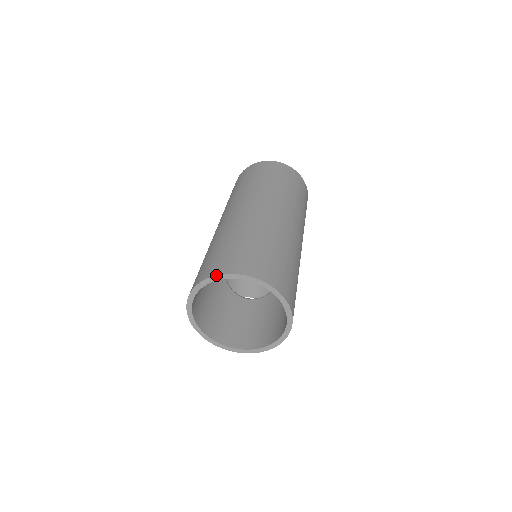
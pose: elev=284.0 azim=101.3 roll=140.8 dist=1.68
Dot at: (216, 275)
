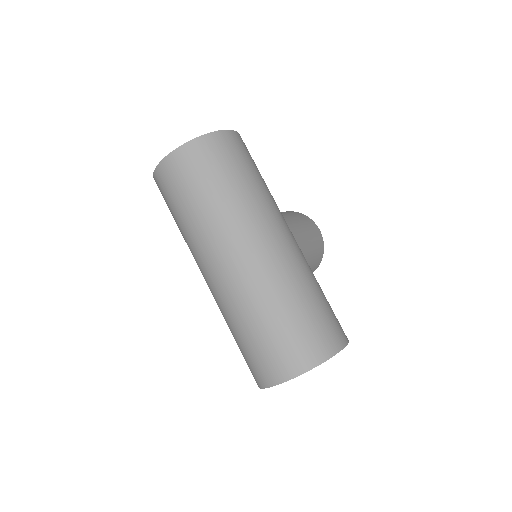
Dot at: occluded
